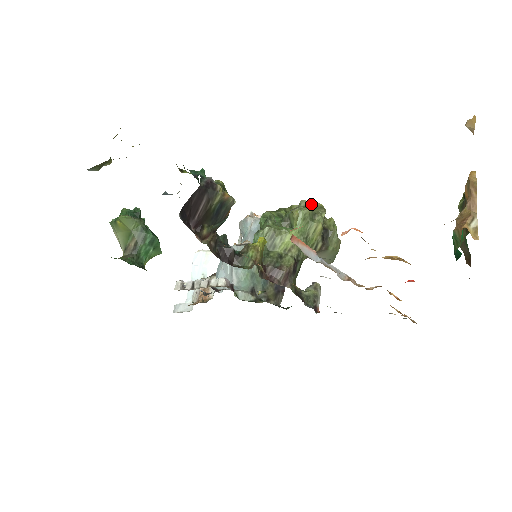
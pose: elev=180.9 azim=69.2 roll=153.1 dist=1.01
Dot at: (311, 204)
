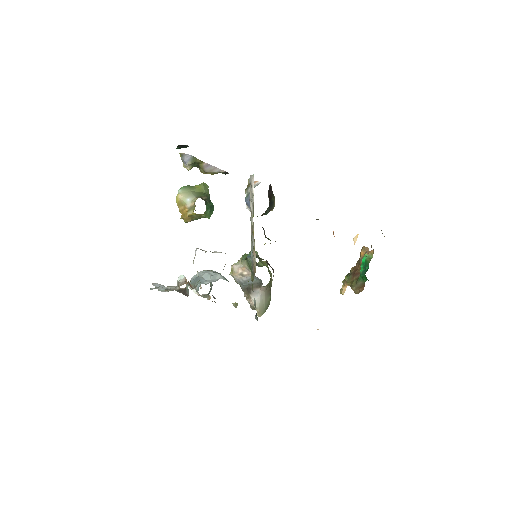
Dot at: occluded
